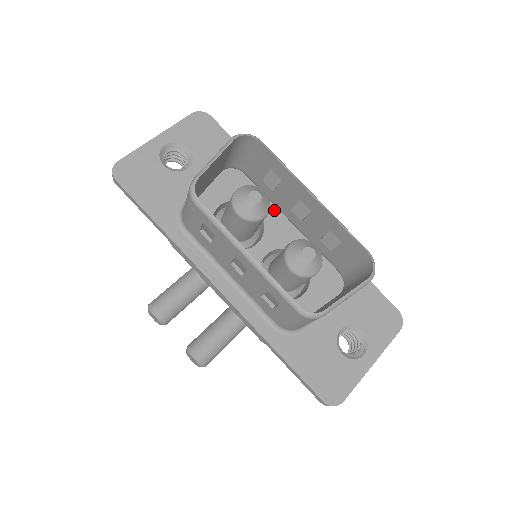
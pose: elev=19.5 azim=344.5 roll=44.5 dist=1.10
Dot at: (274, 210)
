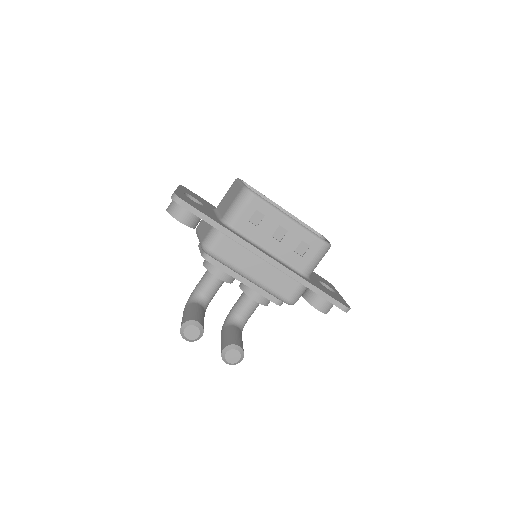
Dot at: occluded
